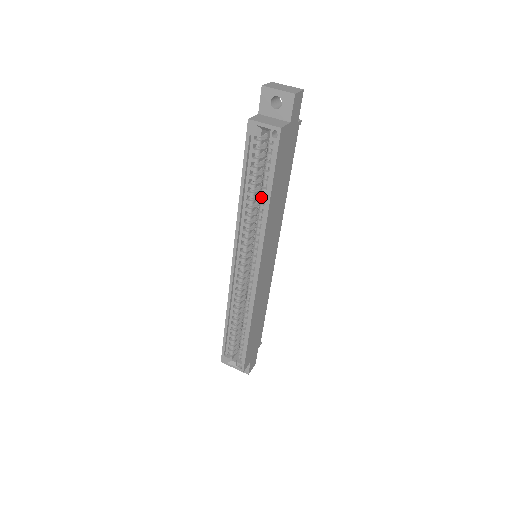
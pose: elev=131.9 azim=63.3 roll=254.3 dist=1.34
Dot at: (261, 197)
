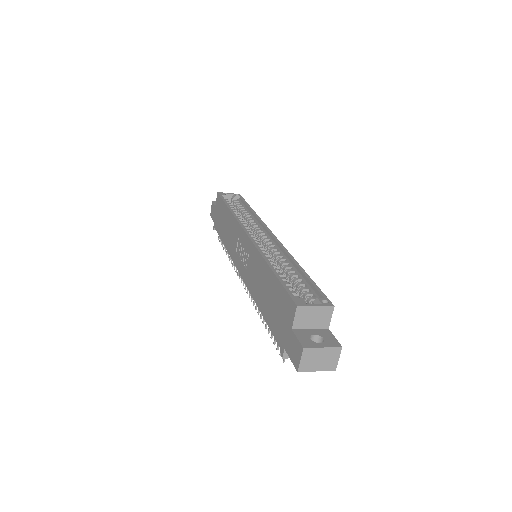
Dot at: (245, 212)
